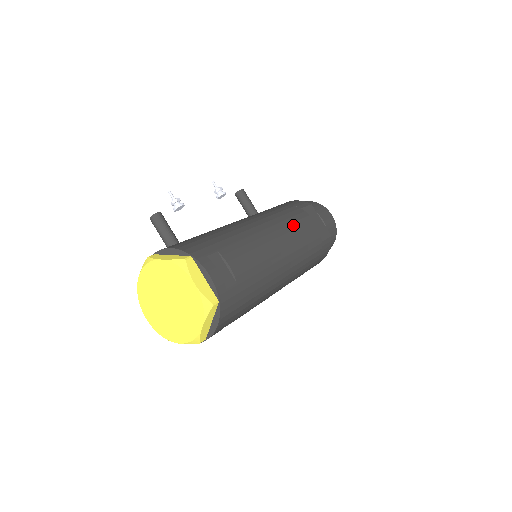
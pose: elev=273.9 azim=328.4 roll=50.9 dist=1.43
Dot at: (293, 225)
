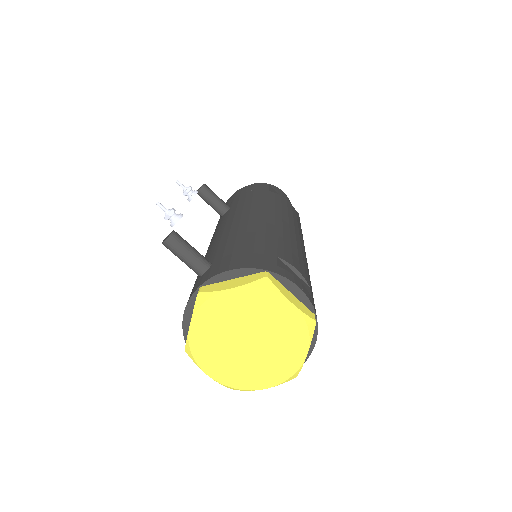
Dot at: (284, 209)
